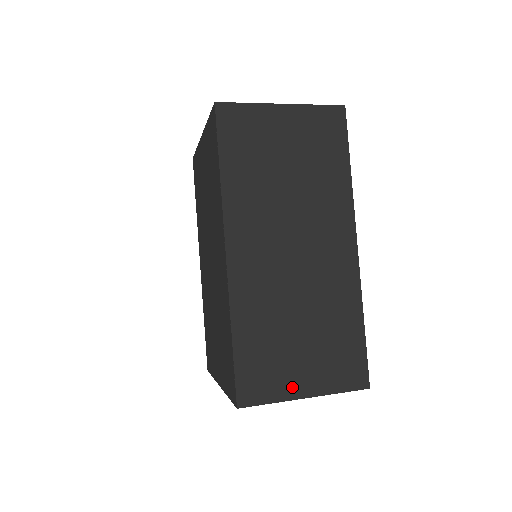
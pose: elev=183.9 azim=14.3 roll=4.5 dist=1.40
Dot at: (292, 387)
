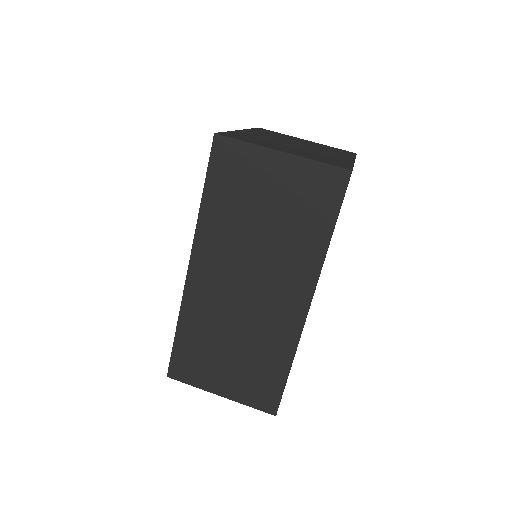
Dot at: (211, 384)
